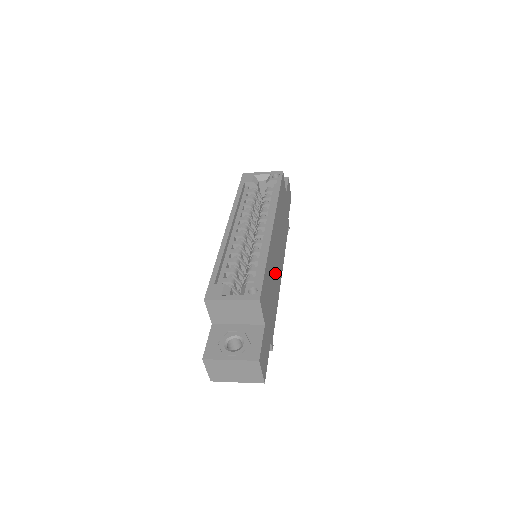
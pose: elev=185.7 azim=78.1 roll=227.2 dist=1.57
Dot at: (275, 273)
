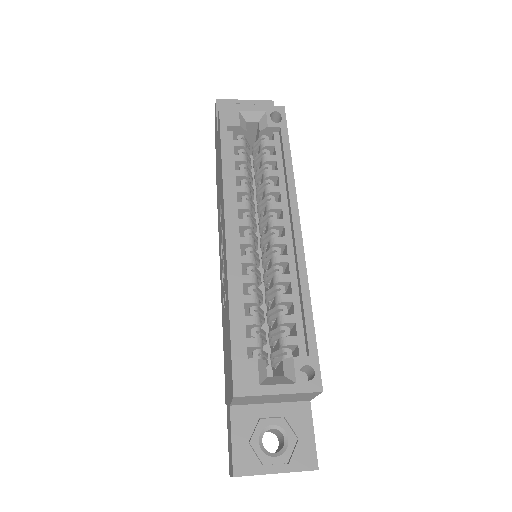
Dot at: occluded
